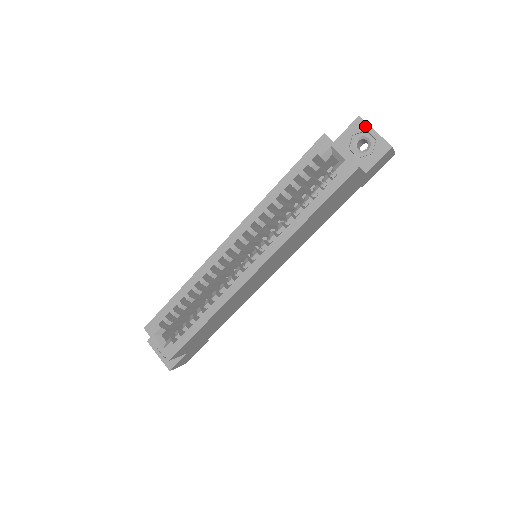
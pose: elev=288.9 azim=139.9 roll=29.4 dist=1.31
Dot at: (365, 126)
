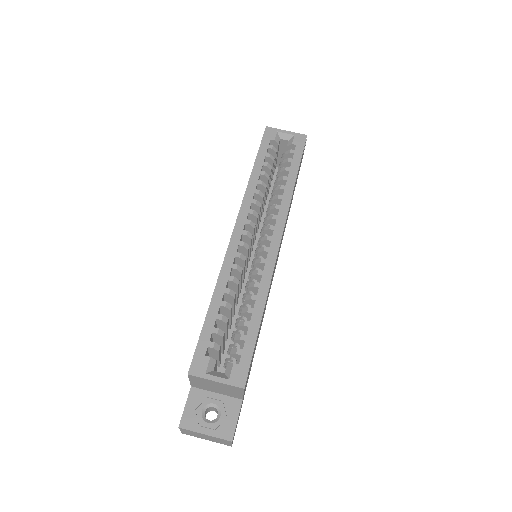
Dot at: occluded
